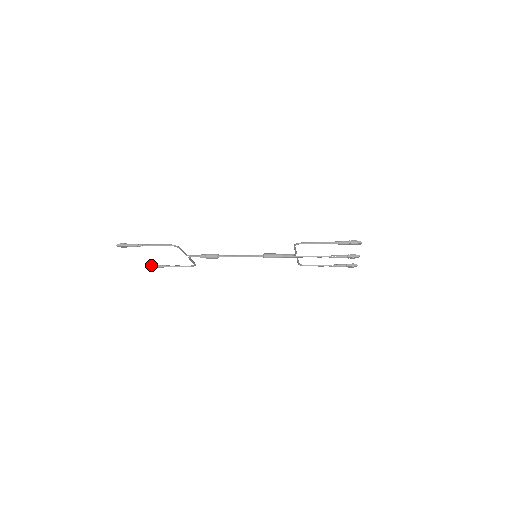
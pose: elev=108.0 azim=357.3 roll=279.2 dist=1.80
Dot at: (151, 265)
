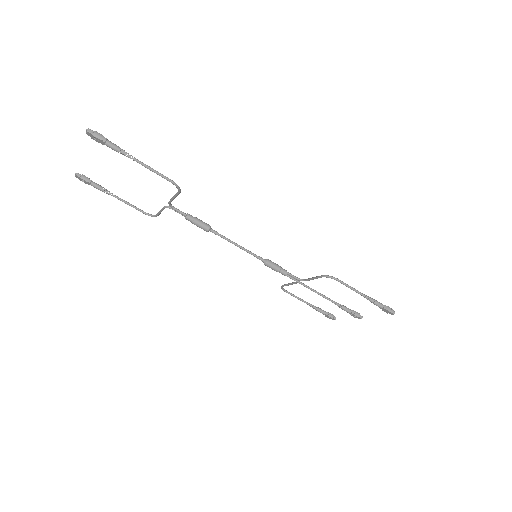
Dot at: (87, 178)
